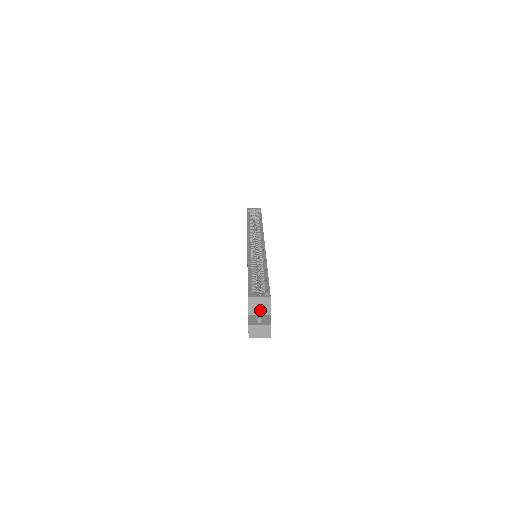
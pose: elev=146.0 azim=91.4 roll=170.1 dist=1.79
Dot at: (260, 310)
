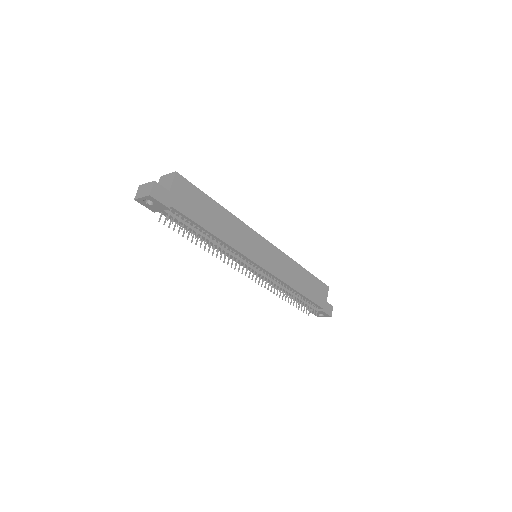
Dot at: occluded
